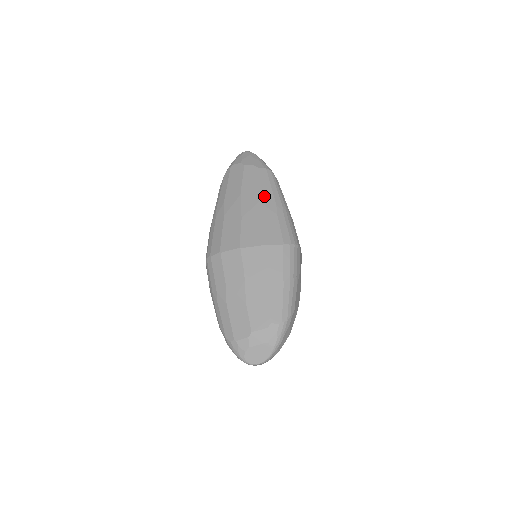
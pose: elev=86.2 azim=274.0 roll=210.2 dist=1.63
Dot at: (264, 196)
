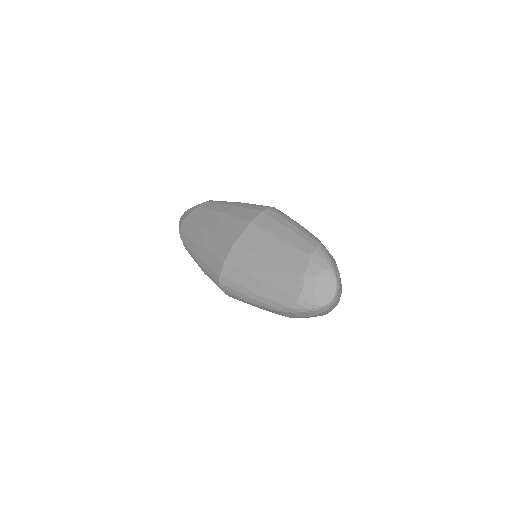
Dot at: (219, 210)
